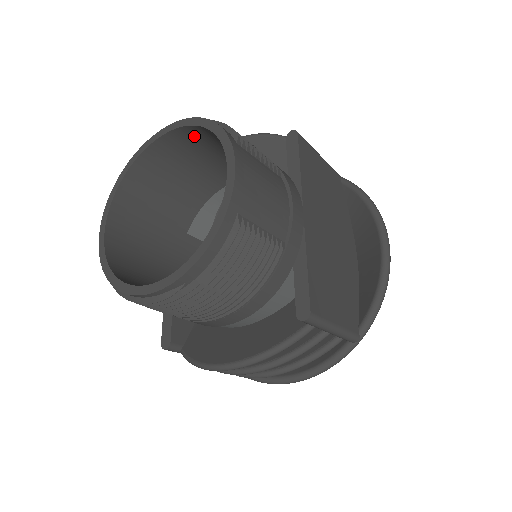
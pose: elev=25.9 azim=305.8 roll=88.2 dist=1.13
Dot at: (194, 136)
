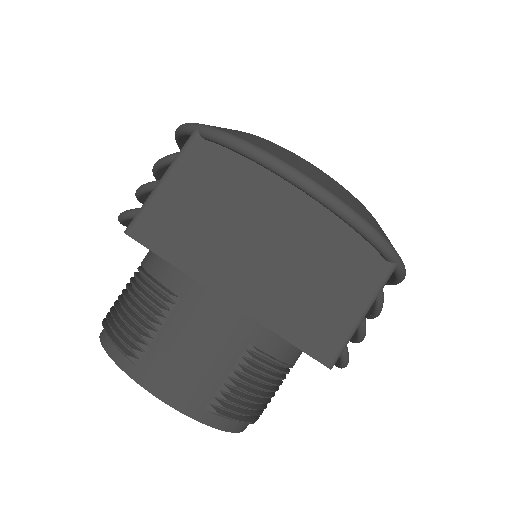
Dot at: occluded
